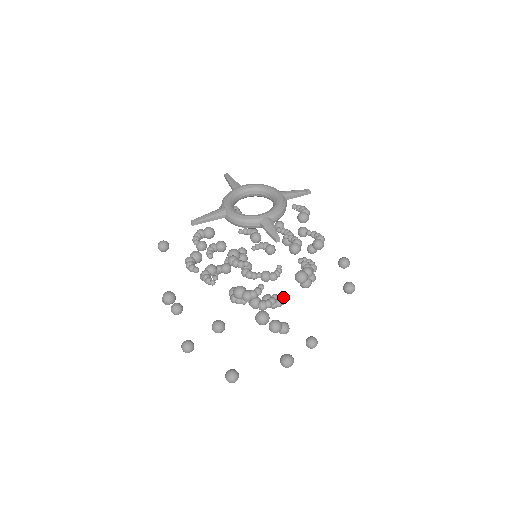
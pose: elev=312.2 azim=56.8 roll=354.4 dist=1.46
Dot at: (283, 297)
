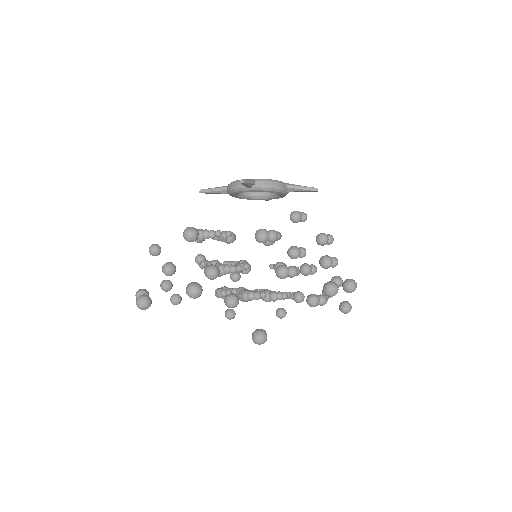
Dot at: occluded
